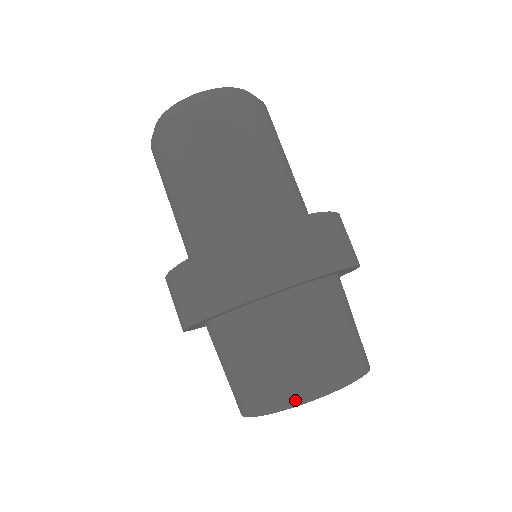
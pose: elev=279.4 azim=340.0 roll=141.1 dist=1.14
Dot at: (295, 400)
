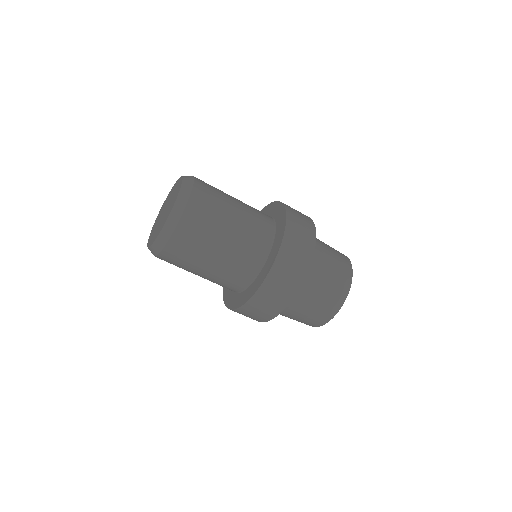
Dot at: (325, 321)
